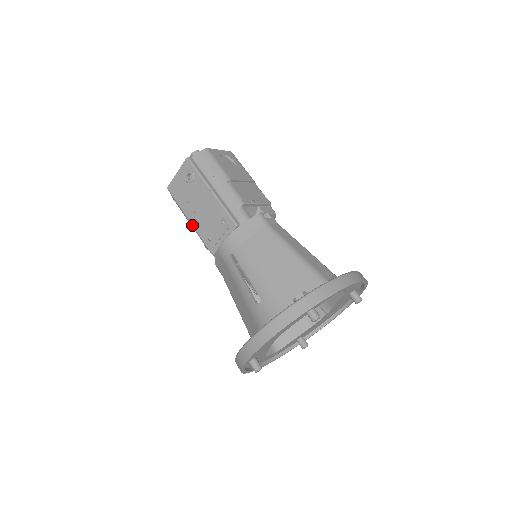
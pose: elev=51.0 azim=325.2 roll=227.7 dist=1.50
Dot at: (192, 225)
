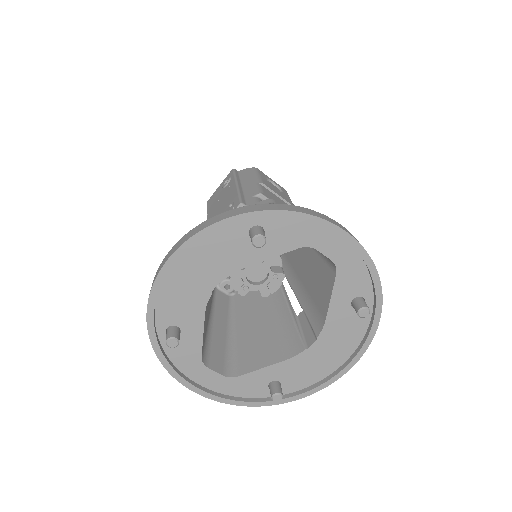
Dot at: occluded
